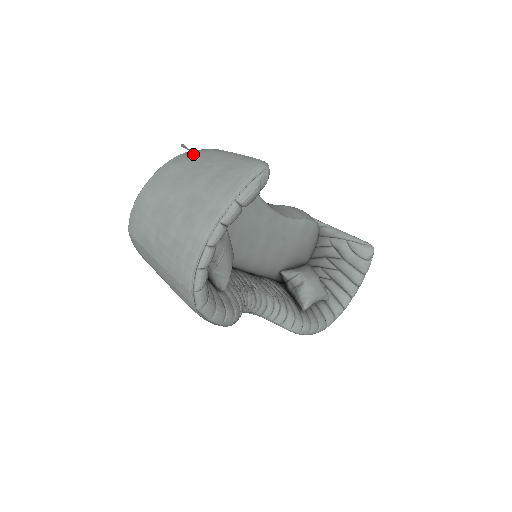
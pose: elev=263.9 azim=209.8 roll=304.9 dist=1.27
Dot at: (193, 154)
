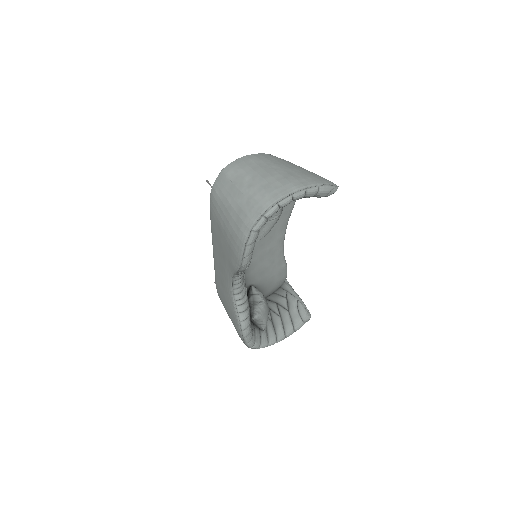
Dot at: occluded
